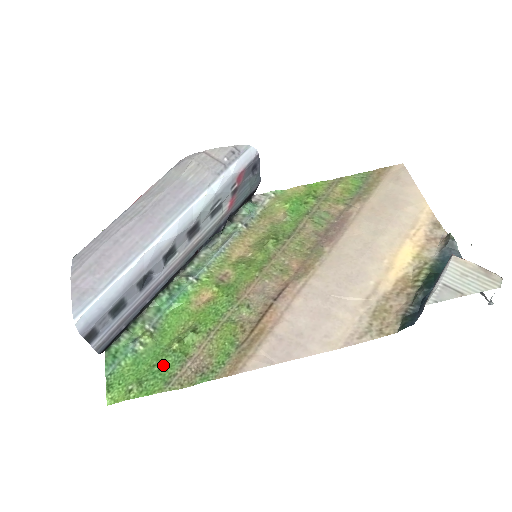
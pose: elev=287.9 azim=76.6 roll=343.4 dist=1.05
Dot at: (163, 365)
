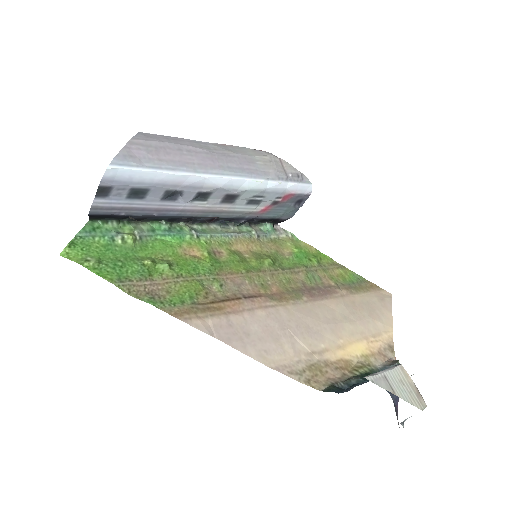
Dot at: (127, 266)
